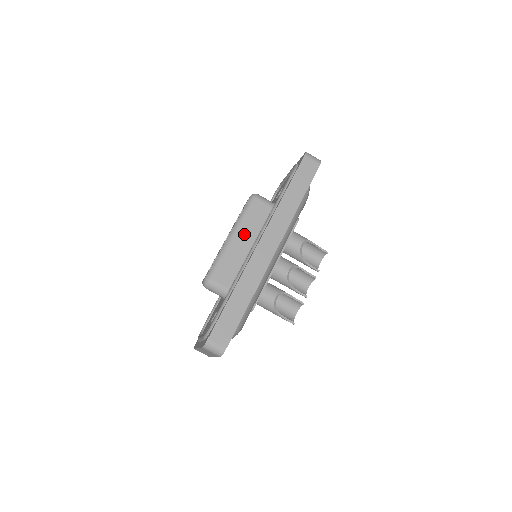
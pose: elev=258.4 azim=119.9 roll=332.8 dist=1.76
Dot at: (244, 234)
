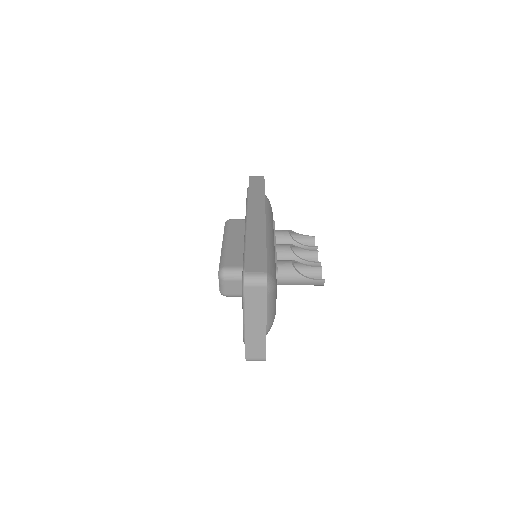
Dot at: (234, 237)
